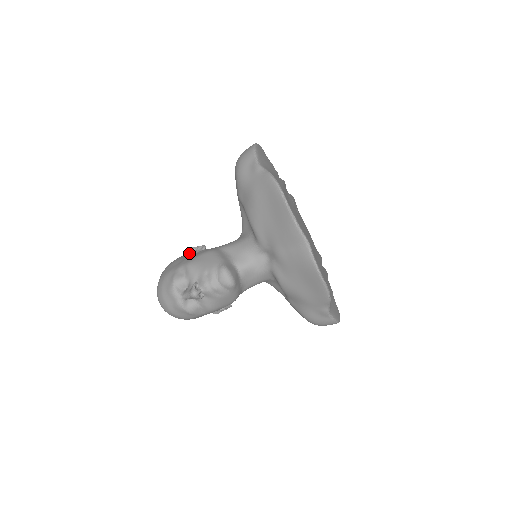
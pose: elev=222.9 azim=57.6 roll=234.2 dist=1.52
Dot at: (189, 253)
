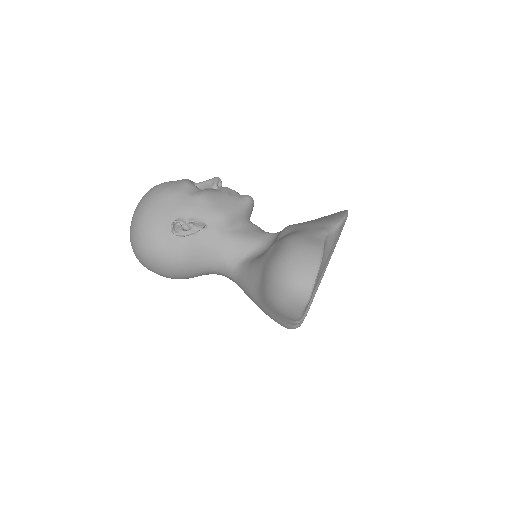
Dot at: occluded
